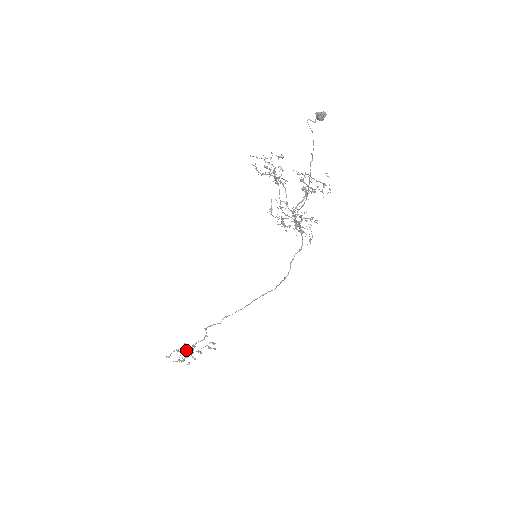
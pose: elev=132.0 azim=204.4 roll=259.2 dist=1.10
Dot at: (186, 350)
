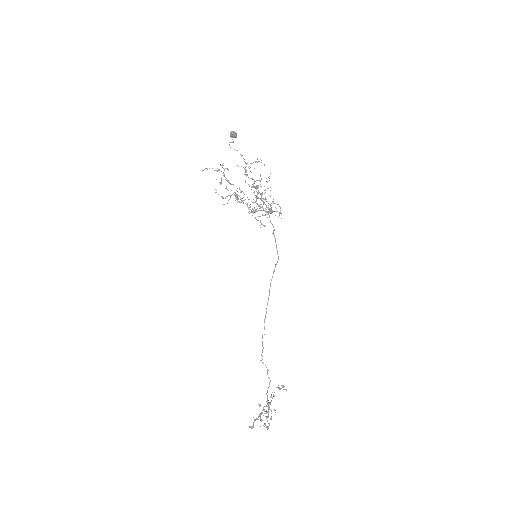
Dot at: (263, 408)
